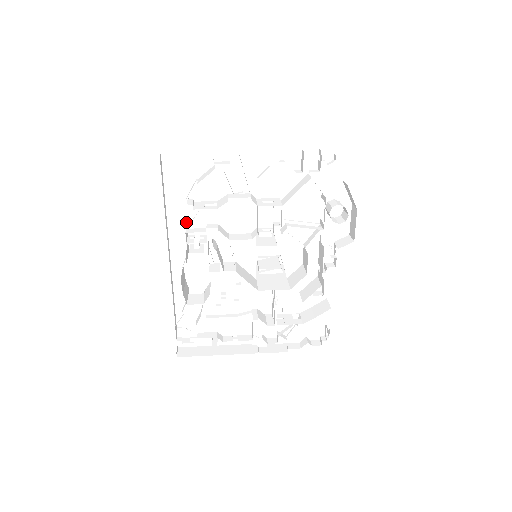
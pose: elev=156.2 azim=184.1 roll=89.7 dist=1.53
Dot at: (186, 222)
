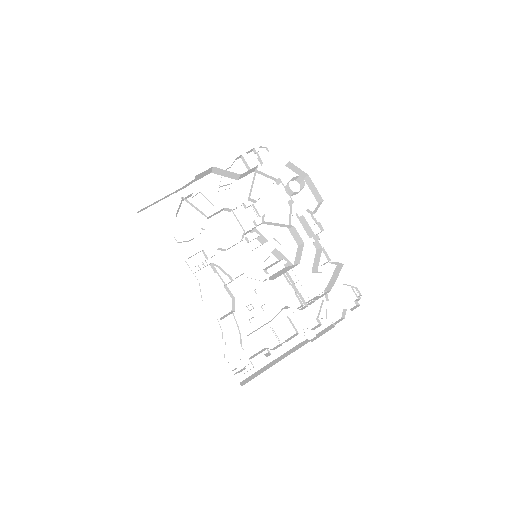
Dot at: (184, 259)
